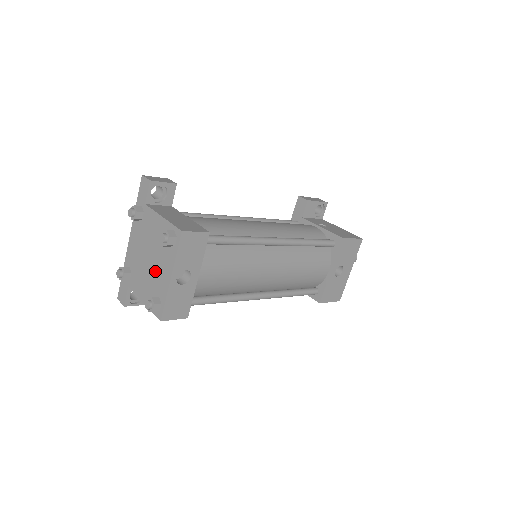
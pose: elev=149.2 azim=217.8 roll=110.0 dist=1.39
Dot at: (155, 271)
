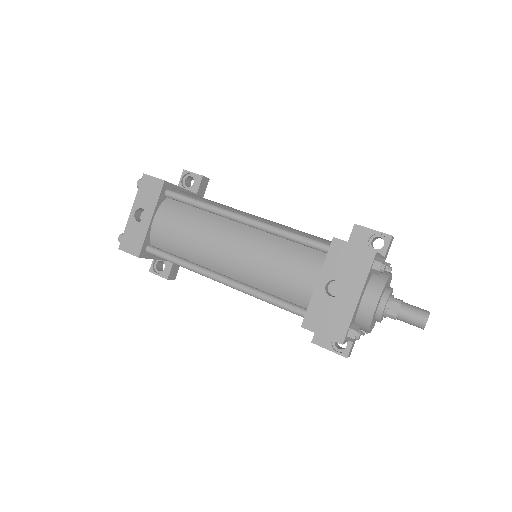
Dot at: occluded
